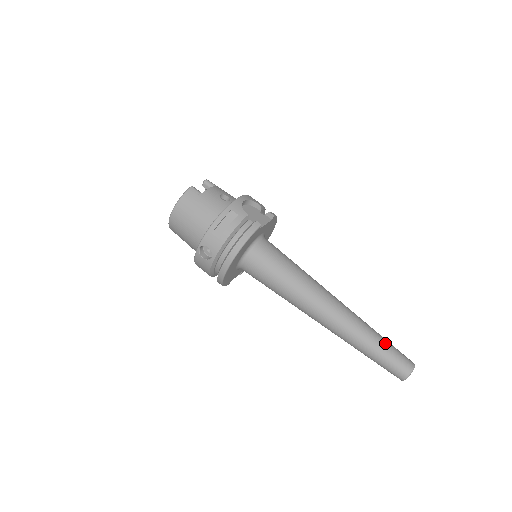
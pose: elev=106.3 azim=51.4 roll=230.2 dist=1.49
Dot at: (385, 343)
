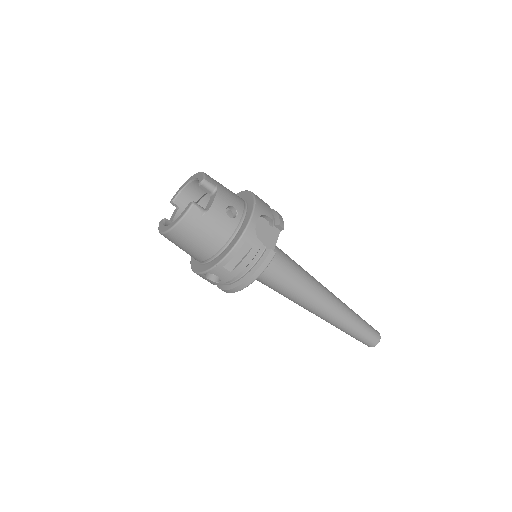
Dot at: (363, 326)
